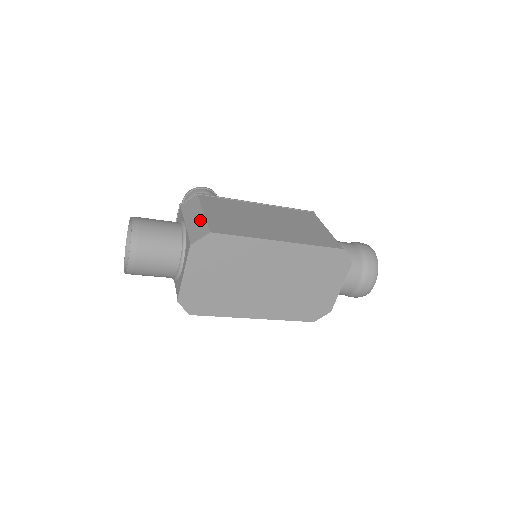
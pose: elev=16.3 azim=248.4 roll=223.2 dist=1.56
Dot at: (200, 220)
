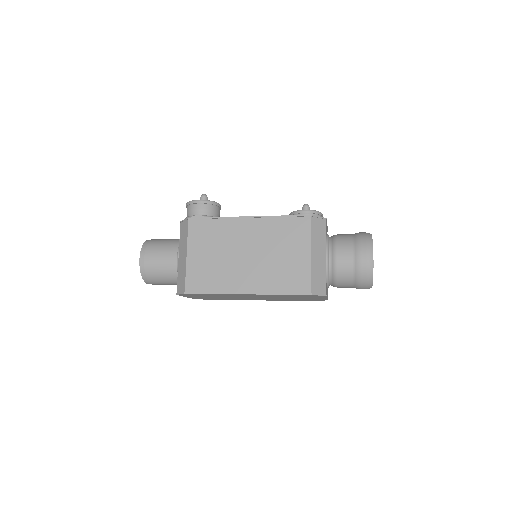
Dot at: (183, 266)
